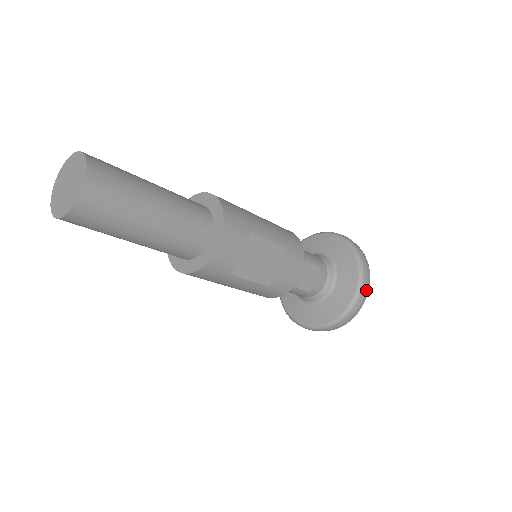
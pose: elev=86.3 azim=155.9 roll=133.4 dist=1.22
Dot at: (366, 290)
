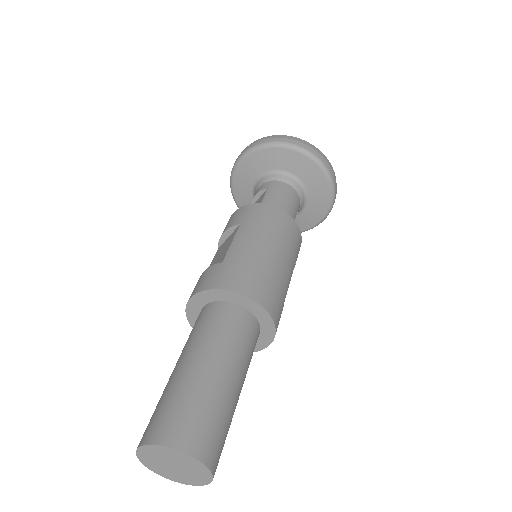
Dot at: occluded
